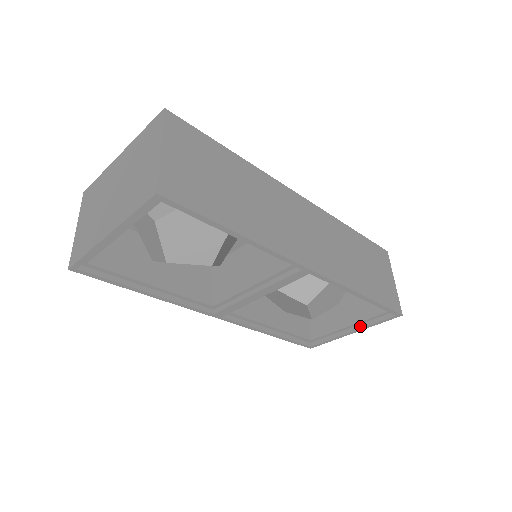
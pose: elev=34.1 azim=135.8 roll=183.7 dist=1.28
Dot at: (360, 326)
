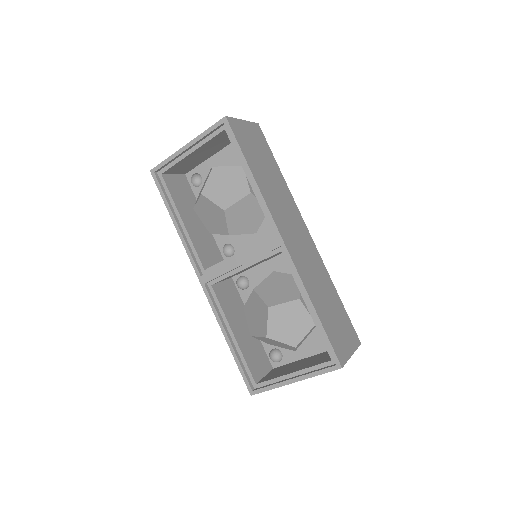
Dot at: (303, 374)
